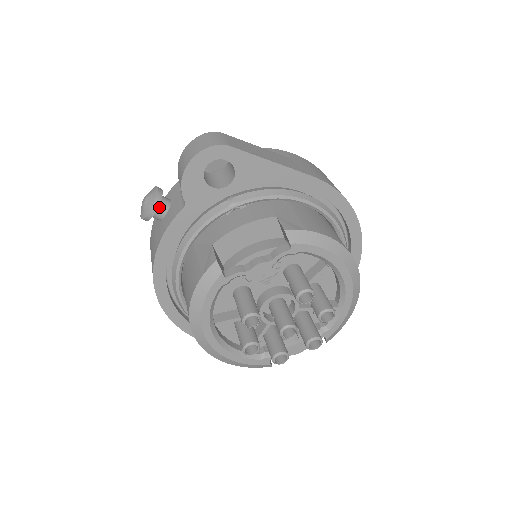
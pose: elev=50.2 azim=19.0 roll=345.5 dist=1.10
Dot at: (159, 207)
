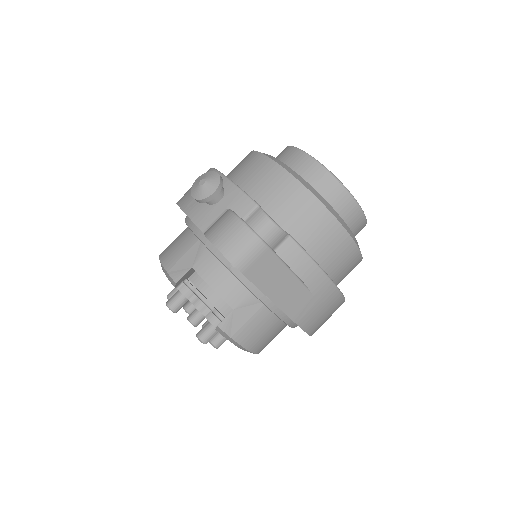
Dot at: occluded
